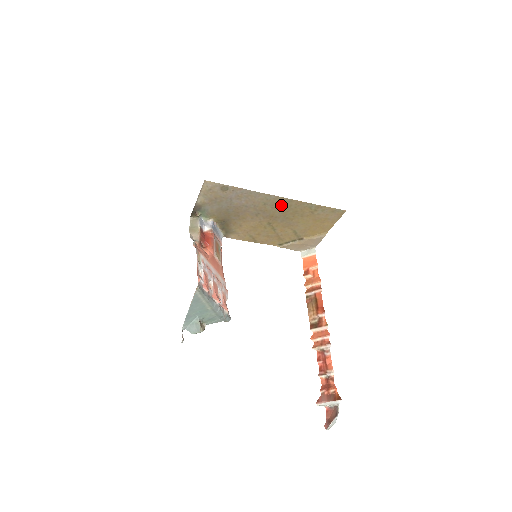
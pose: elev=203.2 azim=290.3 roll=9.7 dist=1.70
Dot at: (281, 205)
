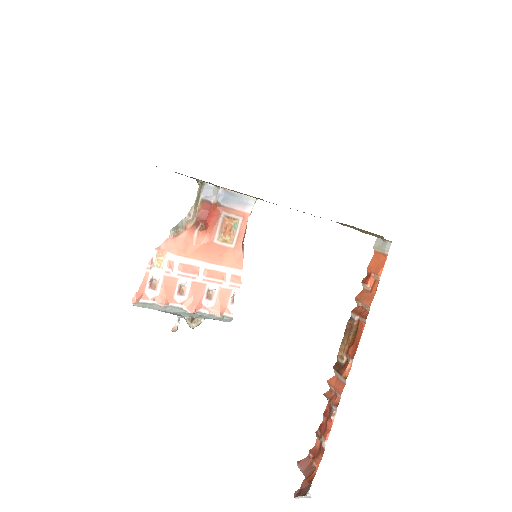
Dot at: occluded
